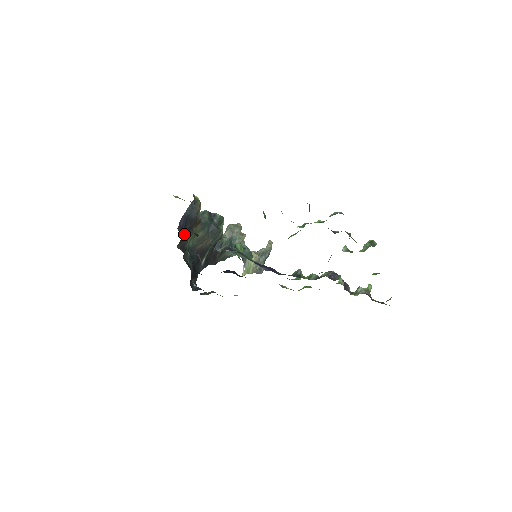
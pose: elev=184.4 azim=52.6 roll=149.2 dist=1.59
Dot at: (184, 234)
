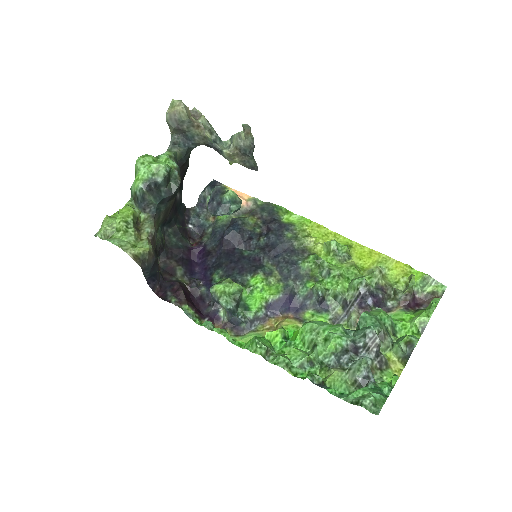
Dot at: (158, 269)
